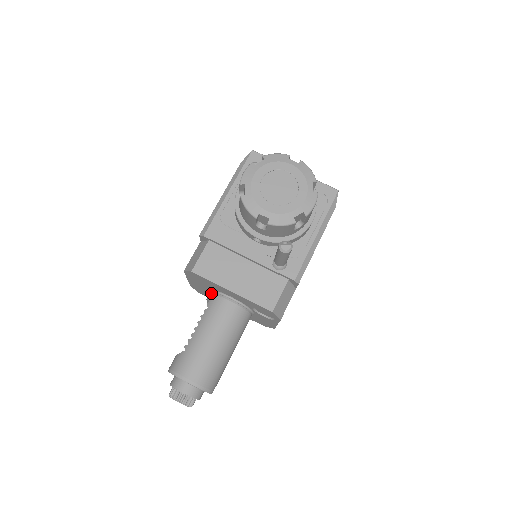
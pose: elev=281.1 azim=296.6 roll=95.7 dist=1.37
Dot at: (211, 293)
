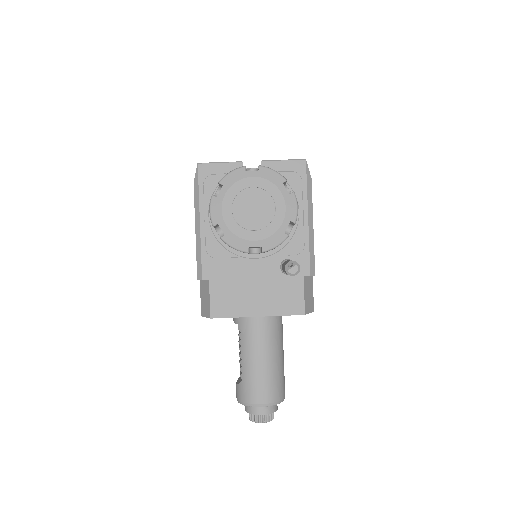
Dot at: occluded
